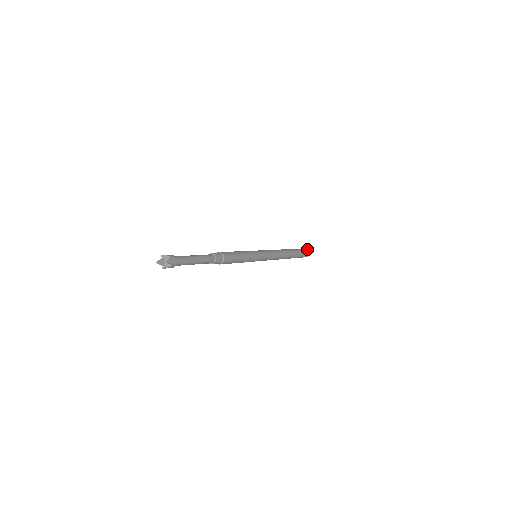
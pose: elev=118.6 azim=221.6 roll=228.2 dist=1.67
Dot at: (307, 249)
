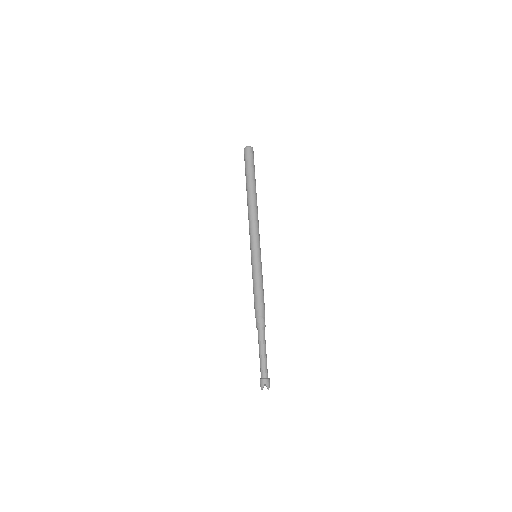
Dot at: (248, 149)
